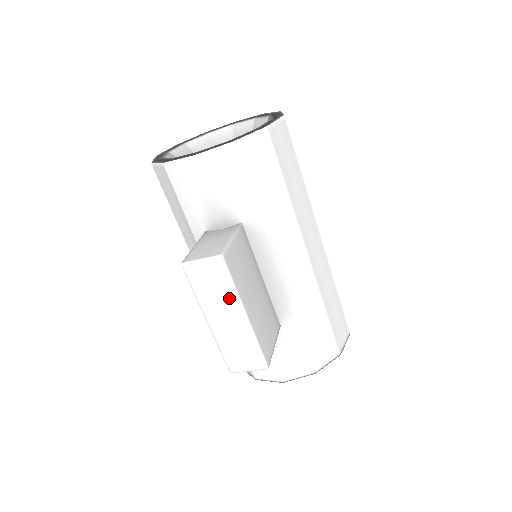
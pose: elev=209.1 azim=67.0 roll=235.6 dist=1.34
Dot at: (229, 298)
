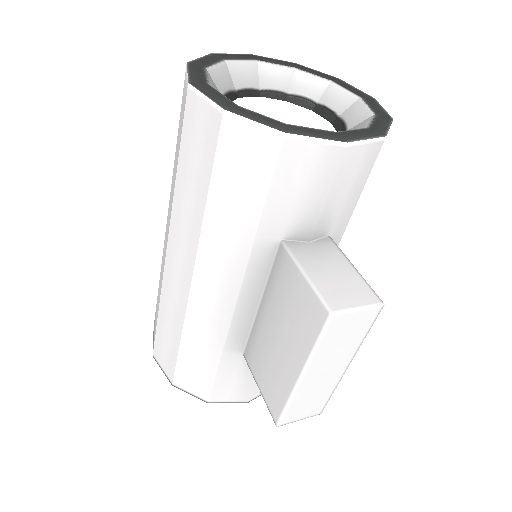
Dot at: (349, 350)
